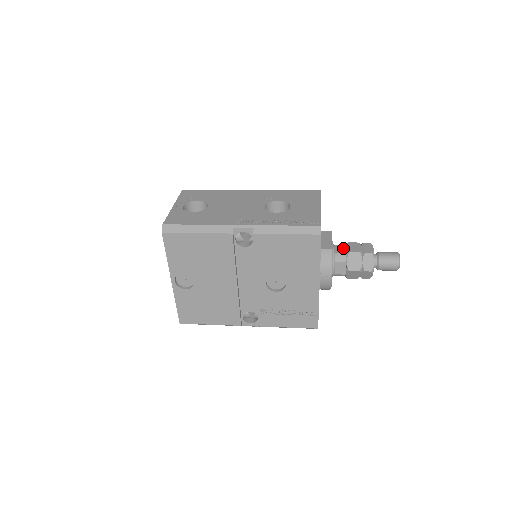
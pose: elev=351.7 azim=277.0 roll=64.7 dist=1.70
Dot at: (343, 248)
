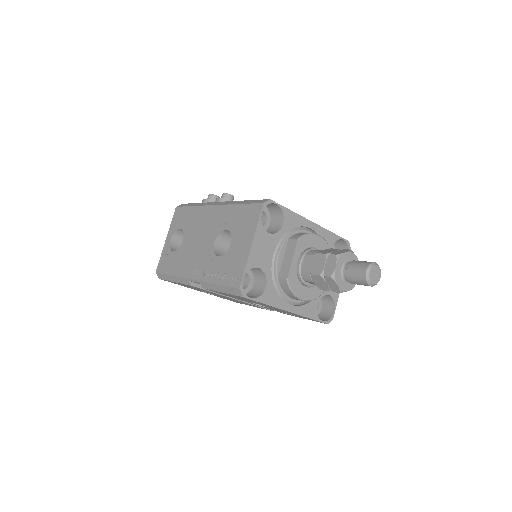
Dot at: (310, 263)
